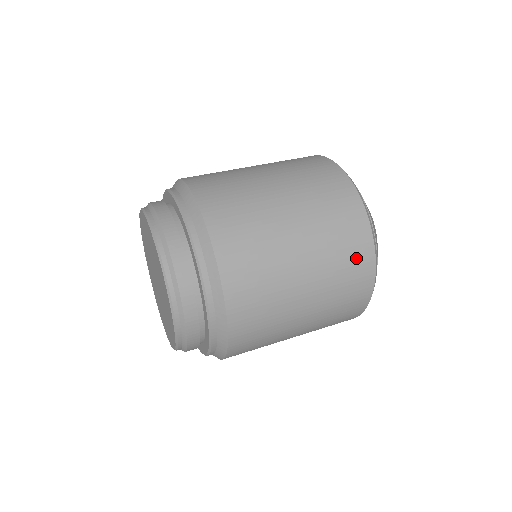
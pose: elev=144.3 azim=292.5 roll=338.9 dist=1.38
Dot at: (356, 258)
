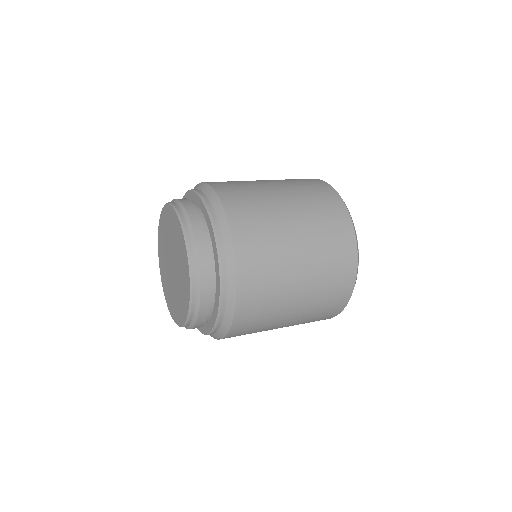
Dot at: (339, 291)
